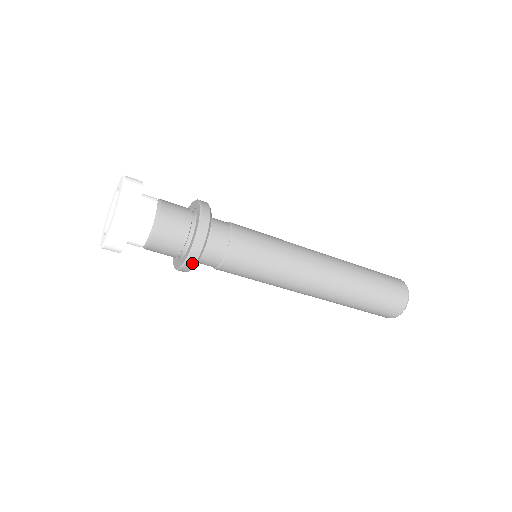
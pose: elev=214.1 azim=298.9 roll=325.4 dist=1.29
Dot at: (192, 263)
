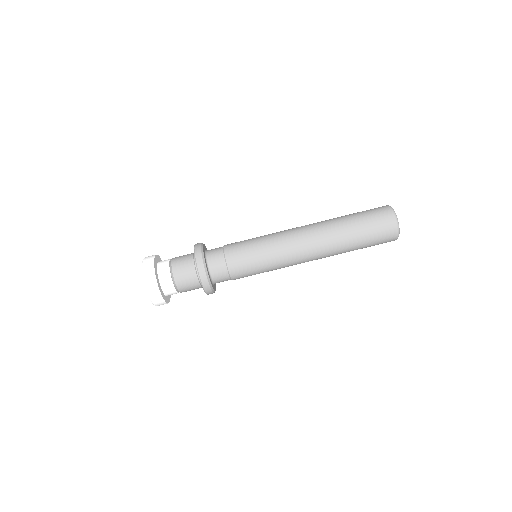
Dot at: (203, 270)
